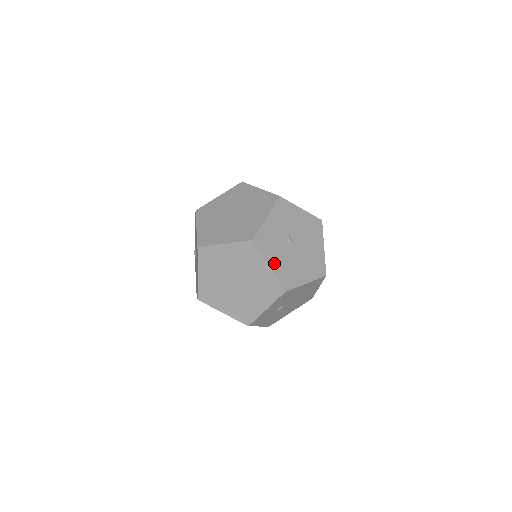
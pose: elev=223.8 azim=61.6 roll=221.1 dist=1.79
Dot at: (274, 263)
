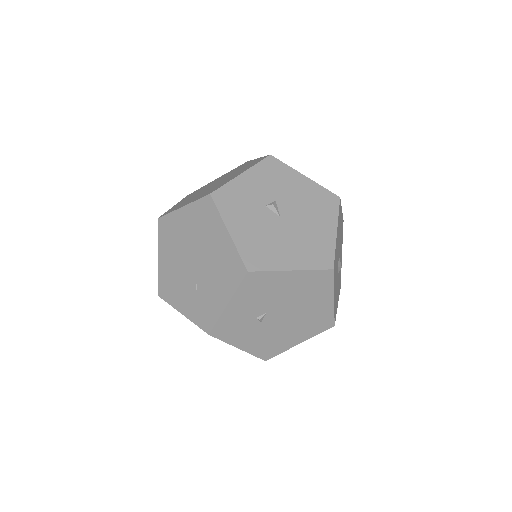
Dot at: (238, 230)
